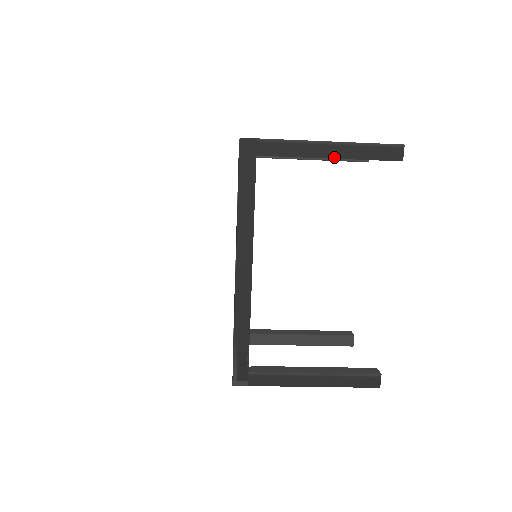
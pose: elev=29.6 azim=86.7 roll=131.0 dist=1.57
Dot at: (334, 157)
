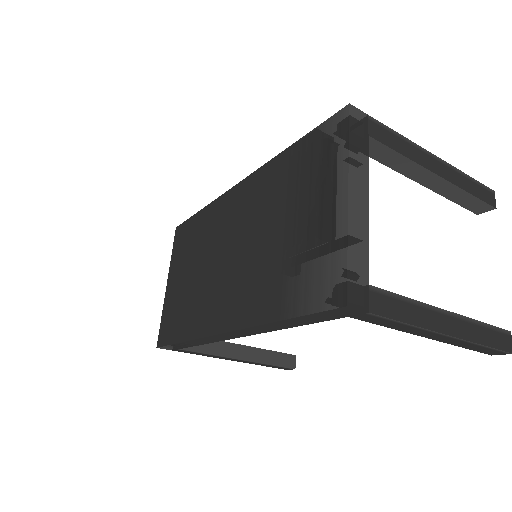
Dot at: (434, 339)
